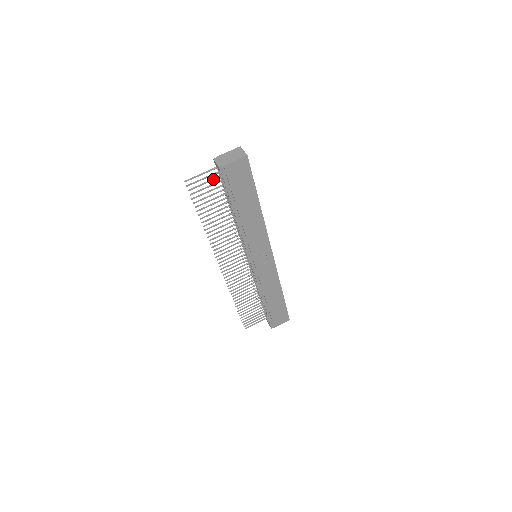
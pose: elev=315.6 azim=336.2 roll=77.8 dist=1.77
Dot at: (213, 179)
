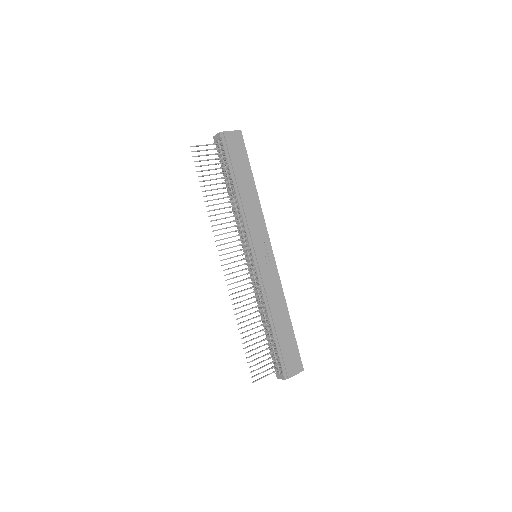
Dot at: (213, 154)
